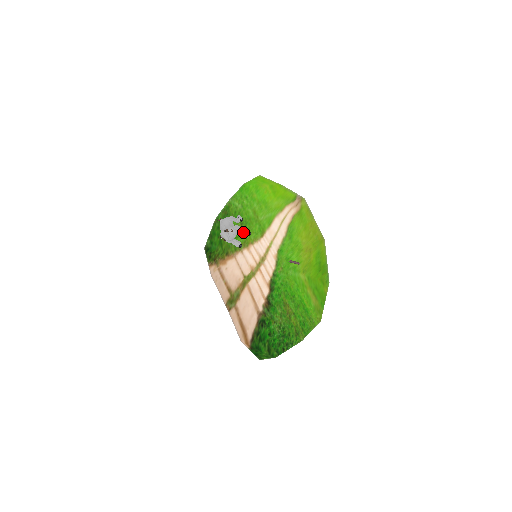
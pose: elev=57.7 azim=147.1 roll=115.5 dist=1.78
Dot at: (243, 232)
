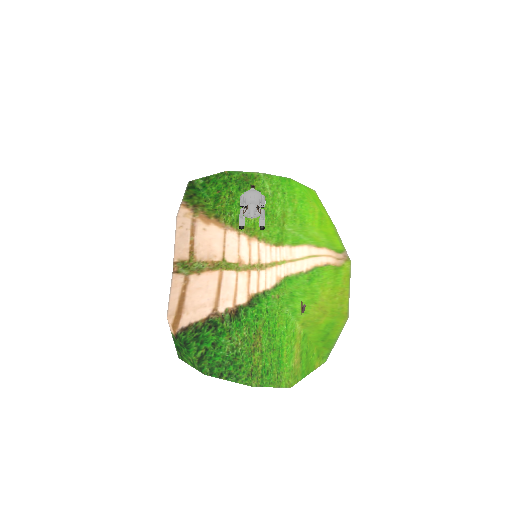
Dot at: (261, 221)
